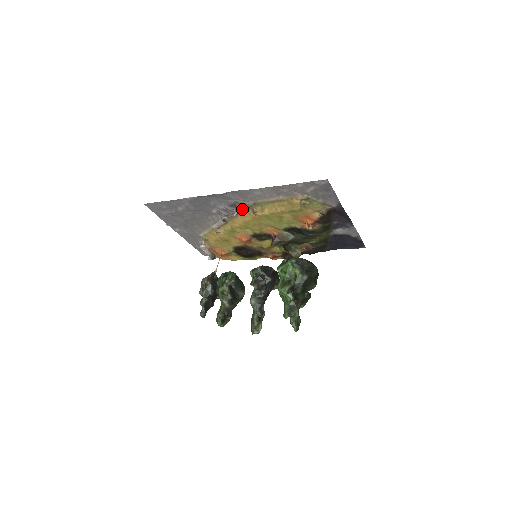
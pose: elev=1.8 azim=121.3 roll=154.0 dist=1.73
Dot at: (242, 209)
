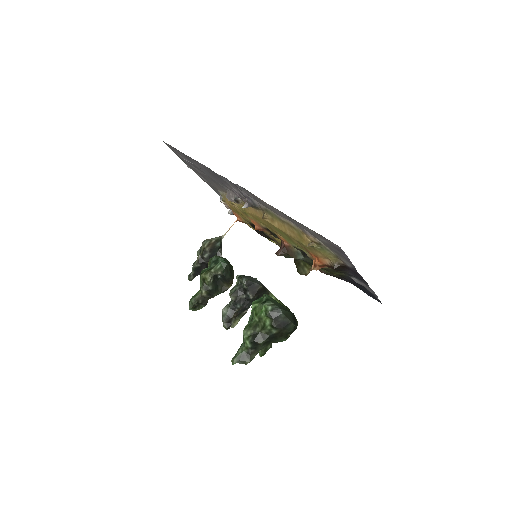
Dot at: (253, 205)
